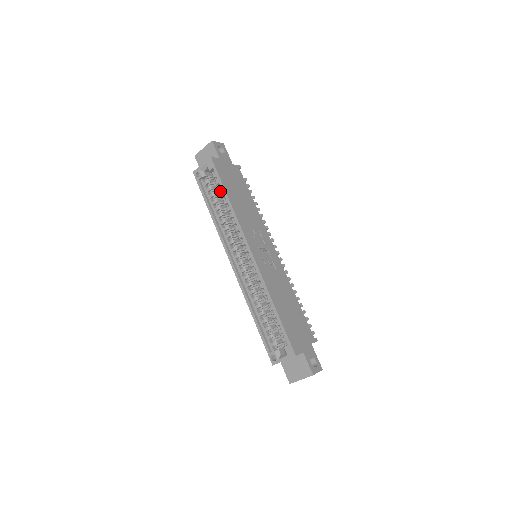
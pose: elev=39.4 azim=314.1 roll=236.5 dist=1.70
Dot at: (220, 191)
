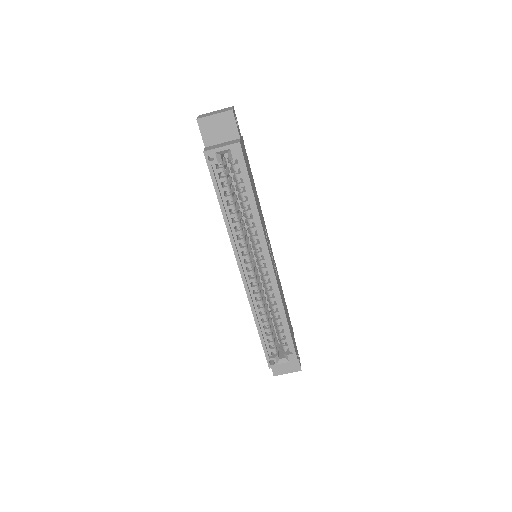
Dot at: (239, 186)
